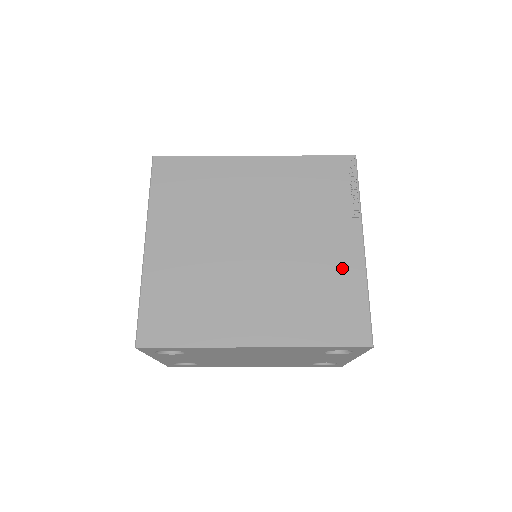
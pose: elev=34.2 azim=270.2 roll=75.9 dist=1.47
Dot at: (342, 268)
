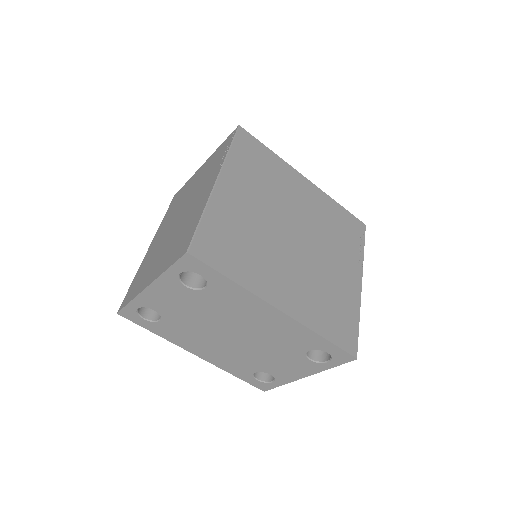
Dot at: (347, 291)
